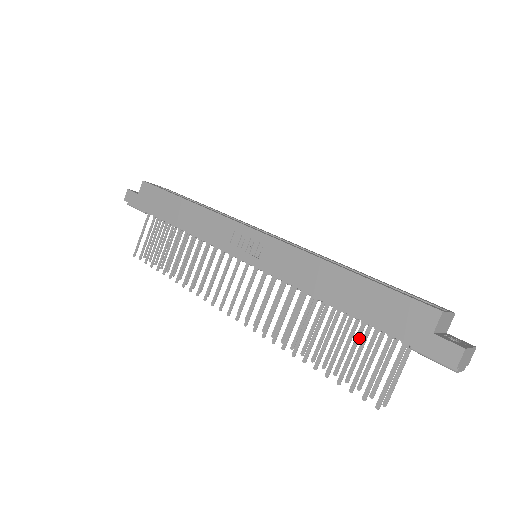
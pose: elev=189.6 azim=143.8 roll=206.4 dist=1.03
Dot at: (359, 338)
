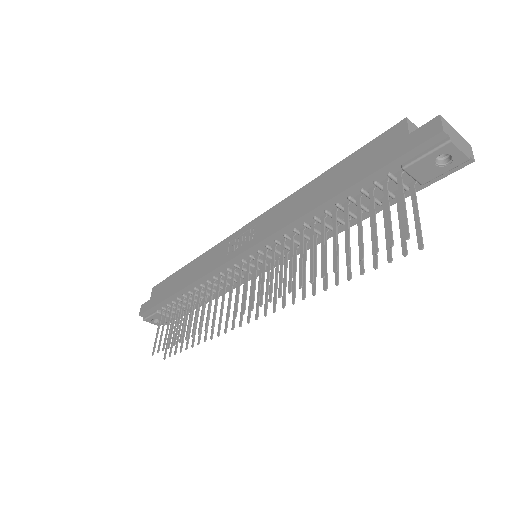
Dot at: (360, 210)
